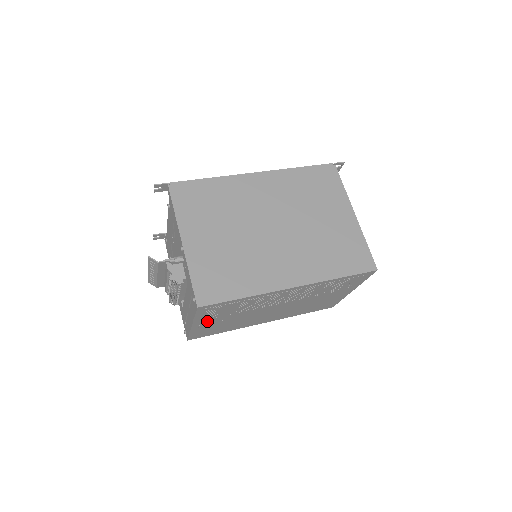
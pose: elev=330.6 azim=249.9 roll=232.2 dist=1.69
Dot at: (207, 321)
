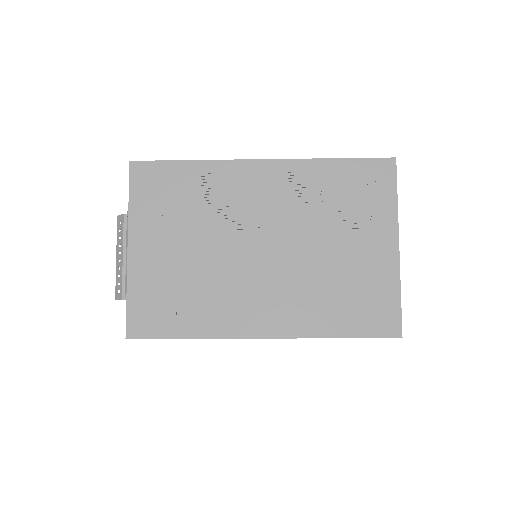
Dot at: (150, 241)
